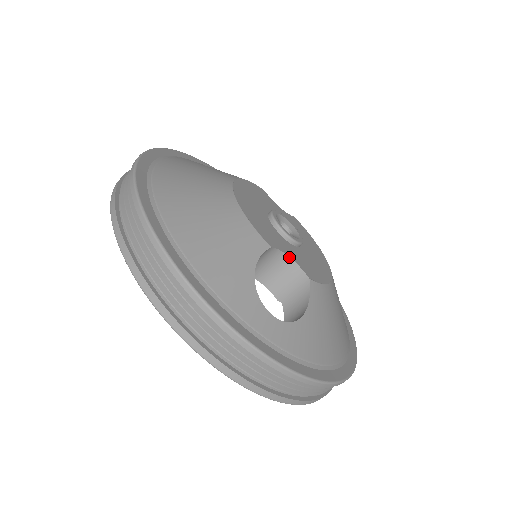
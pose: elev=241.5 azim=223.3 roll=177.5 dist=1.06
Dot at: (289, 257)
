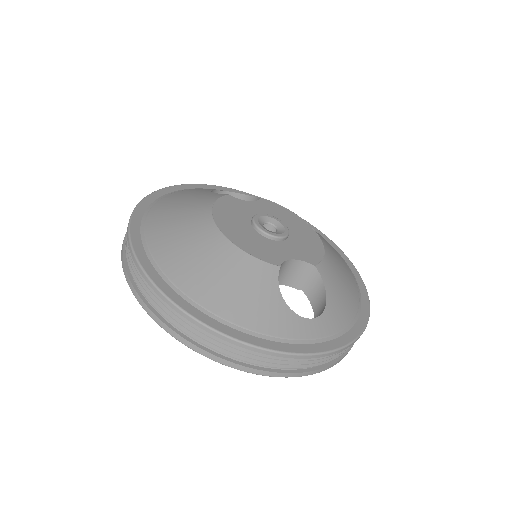
Dot at: (293, 260)
